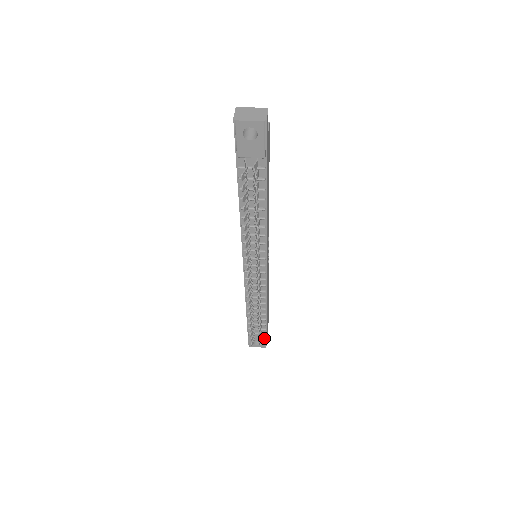
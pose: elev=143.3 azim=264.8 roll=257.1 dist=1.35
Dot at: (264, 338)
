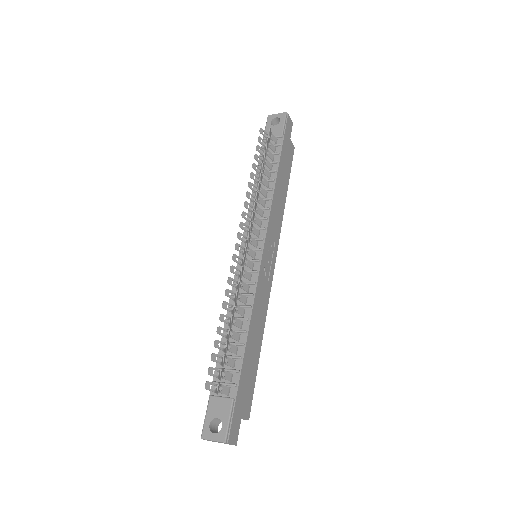
Dot at: (228, 410)
